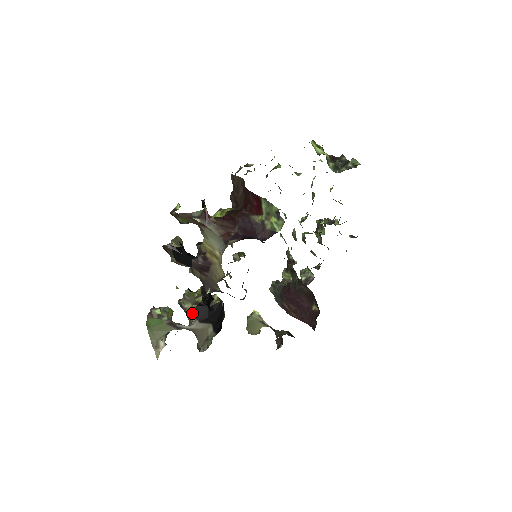
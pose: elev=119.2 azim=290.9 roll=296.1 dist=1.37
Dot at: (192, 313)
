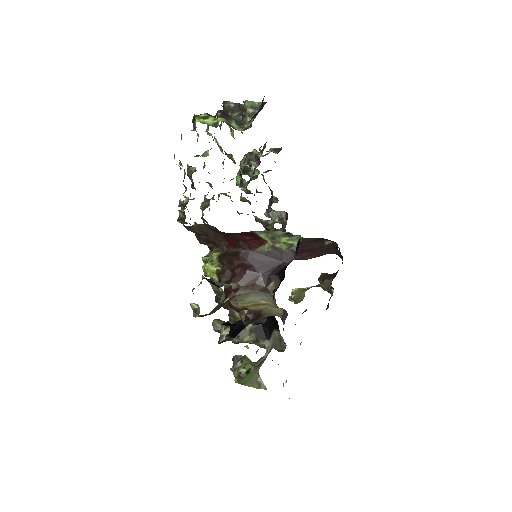
Dot at: (257, 340)
